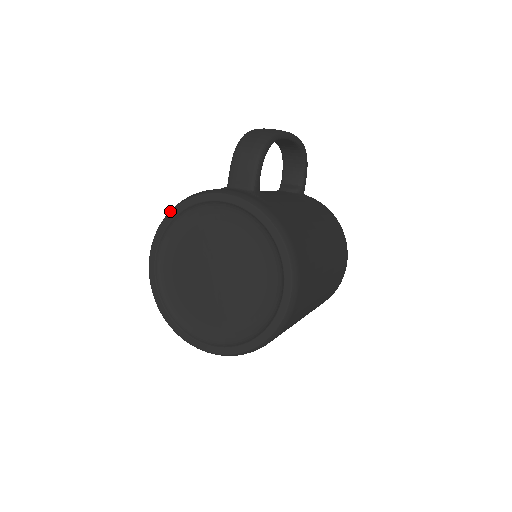
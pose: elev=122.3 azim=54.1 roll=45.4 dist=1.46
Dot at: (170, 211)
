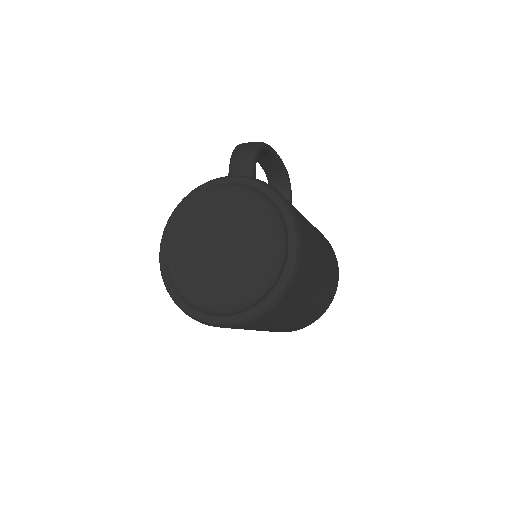
Dot at: (179, 203)
